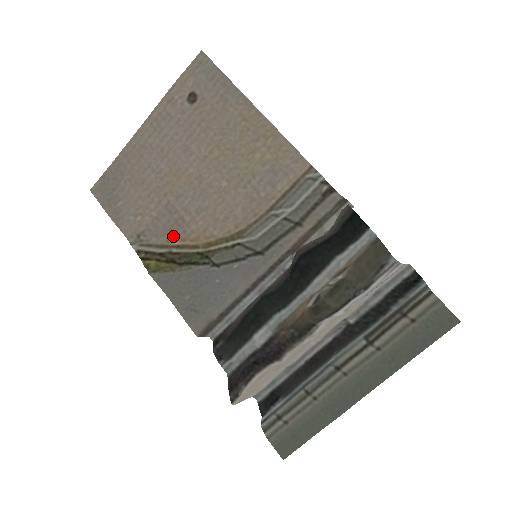
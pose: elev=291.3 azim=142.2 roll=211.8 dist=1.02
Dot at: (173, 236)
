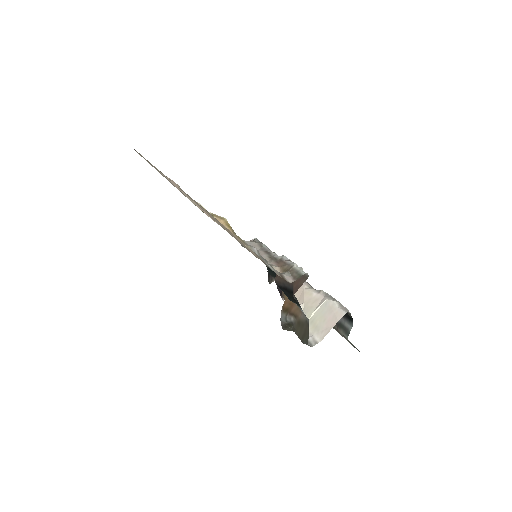
Dot at: occluded
